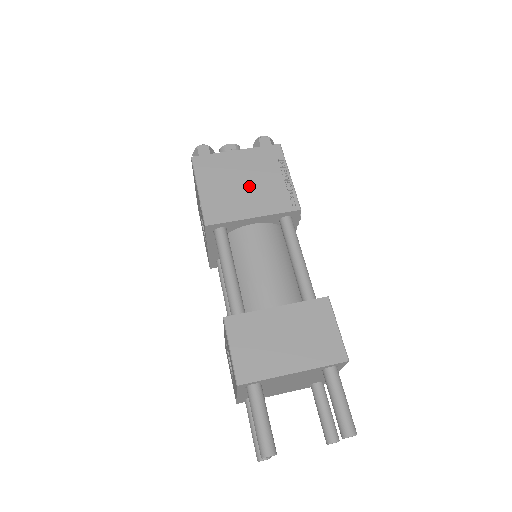
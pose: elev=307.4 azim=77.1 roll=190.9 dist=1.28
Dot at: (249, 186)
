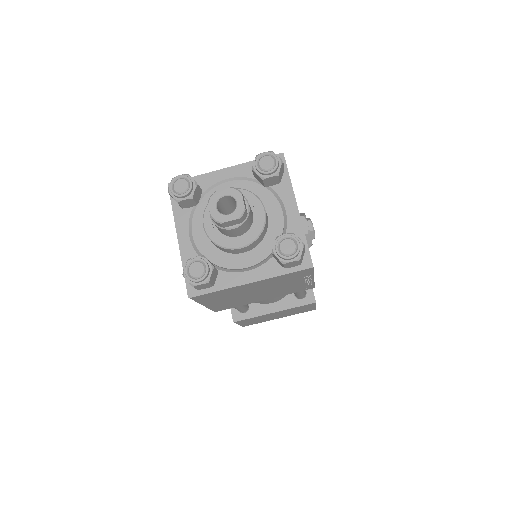
Dot at: (263, 293)
